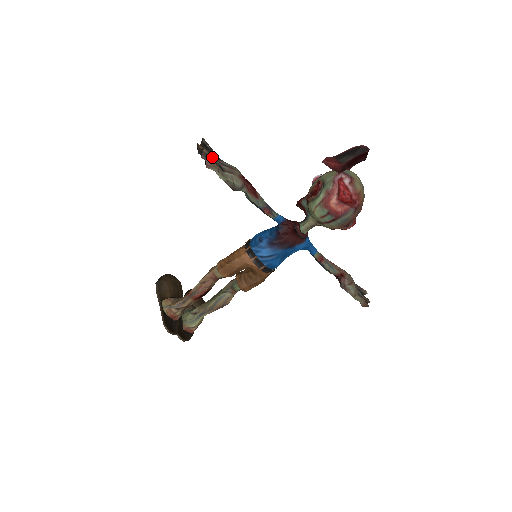
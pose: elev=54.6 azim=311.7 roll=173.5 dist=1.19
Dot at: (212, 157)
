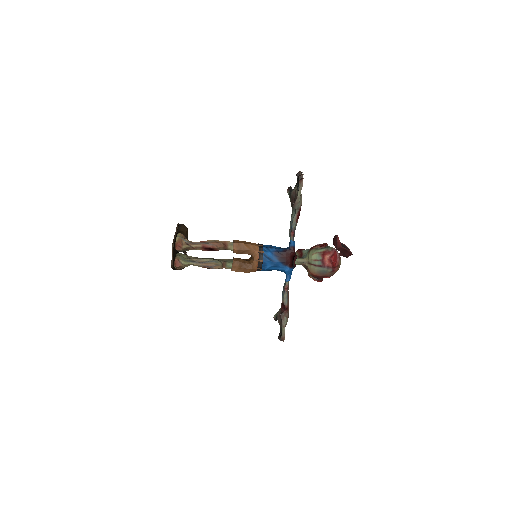
Dot at: occluded
